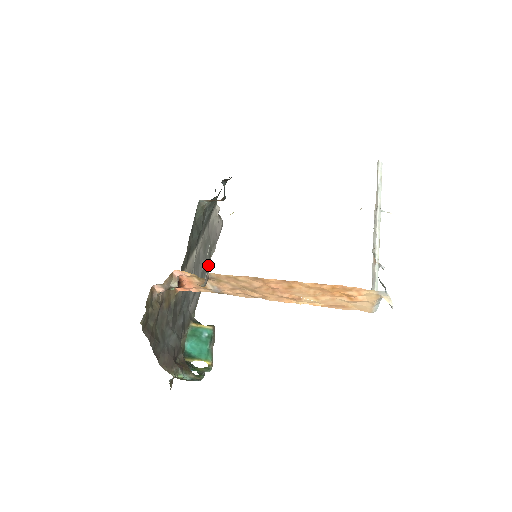
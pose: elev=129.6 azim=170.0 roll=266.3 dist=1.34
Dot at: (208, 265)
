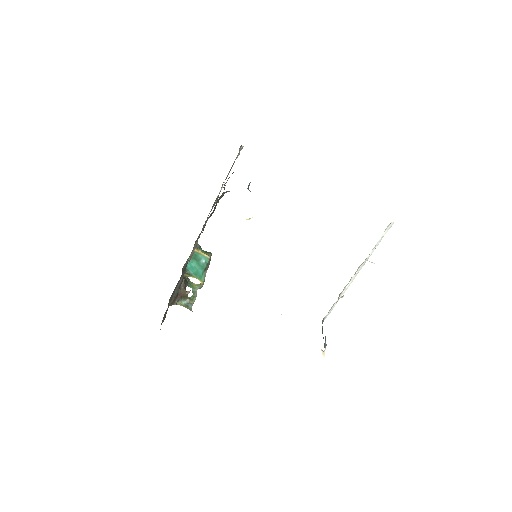
Dot at: occluded
